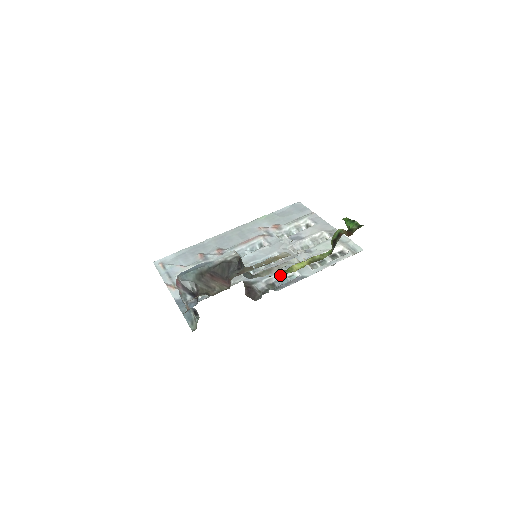
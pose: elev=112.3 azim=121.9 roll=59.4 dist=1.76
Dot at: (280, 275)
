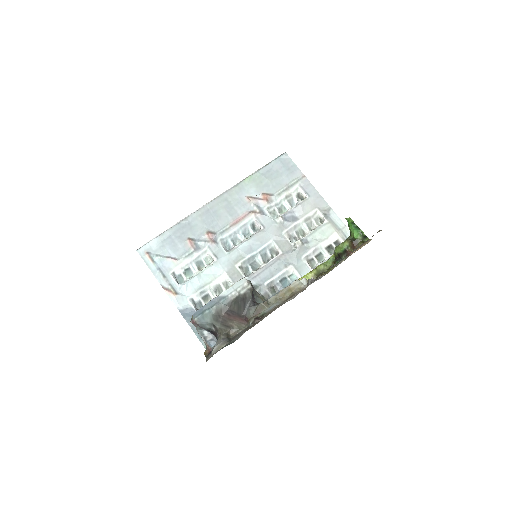
Dot at: (281, 276)
